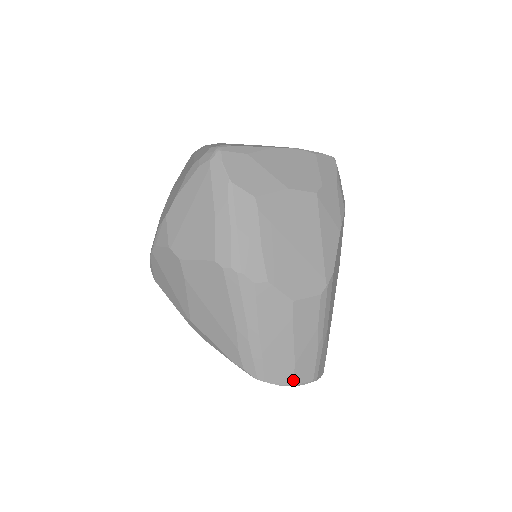
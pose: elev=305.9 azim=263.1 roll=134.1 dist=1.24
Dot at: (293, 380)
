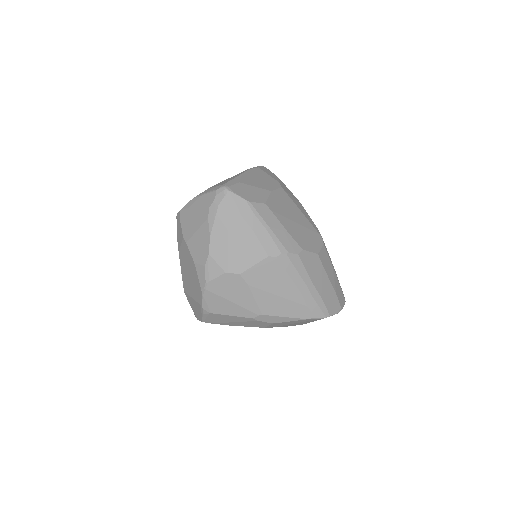
Dot at: (340, 306)
